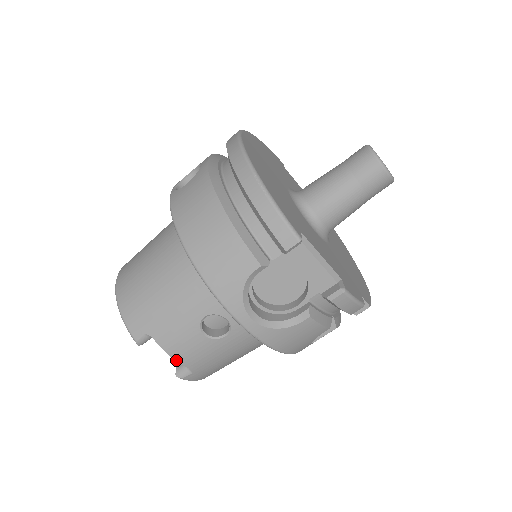
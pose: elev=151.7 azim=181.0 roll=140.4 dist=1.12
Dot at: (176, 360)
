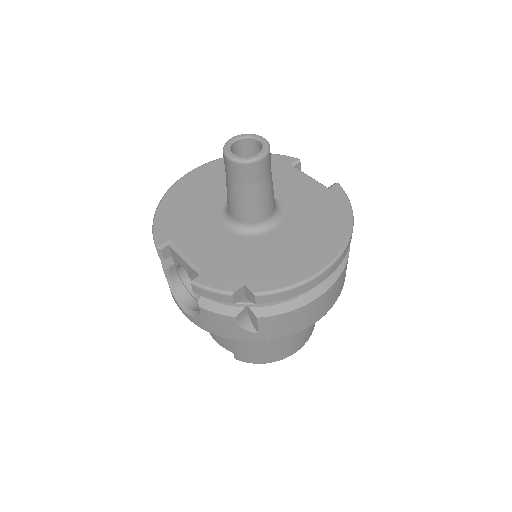
Dot at: (218, 343)
